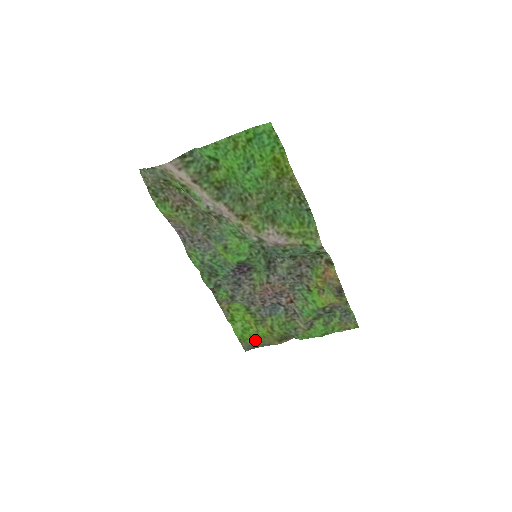
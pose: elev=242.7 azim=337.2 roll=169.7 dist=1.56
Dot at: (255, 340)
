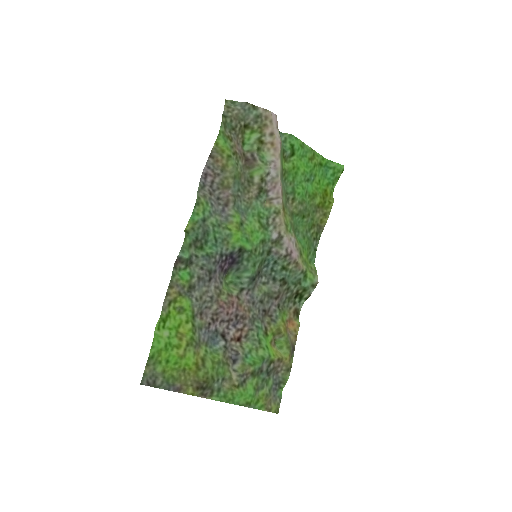
Dot at: (167, 371)
